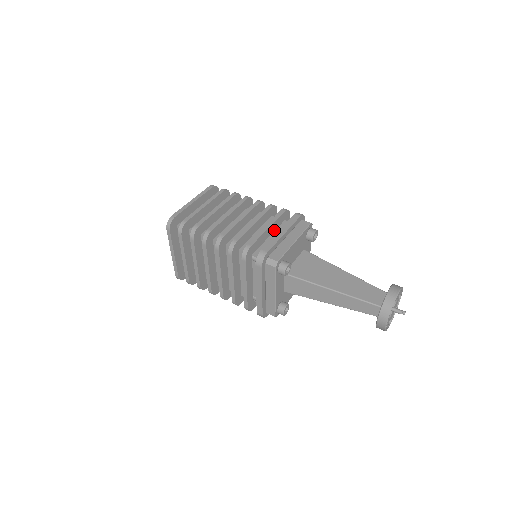
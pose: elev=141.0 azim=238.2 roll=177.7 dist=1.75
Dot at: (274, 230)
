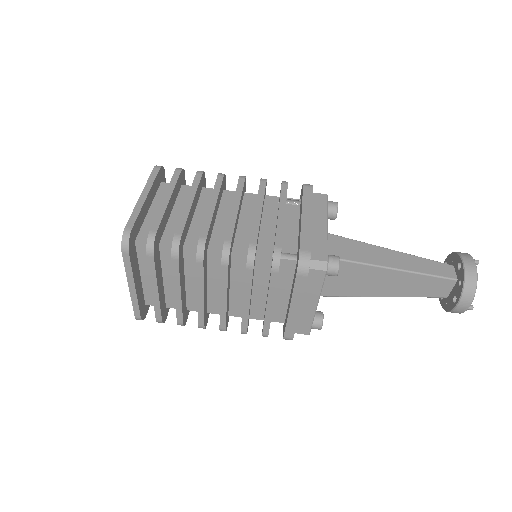
Dot at: occluded
